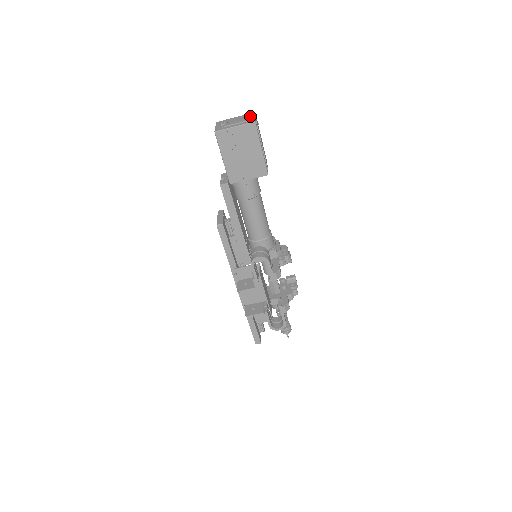
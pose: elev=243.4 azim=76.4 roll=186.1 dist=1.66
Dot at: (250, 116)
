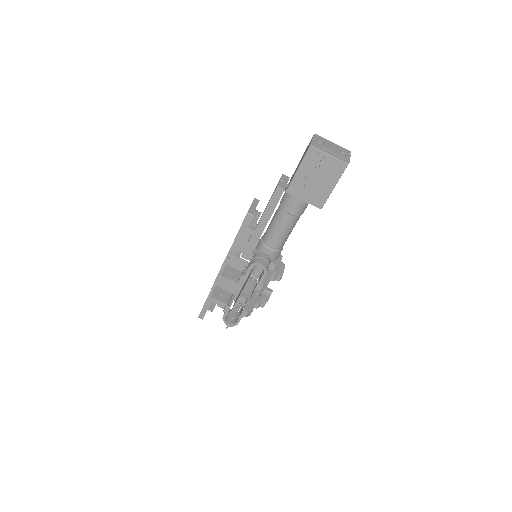
Dot at: (346, 153)
